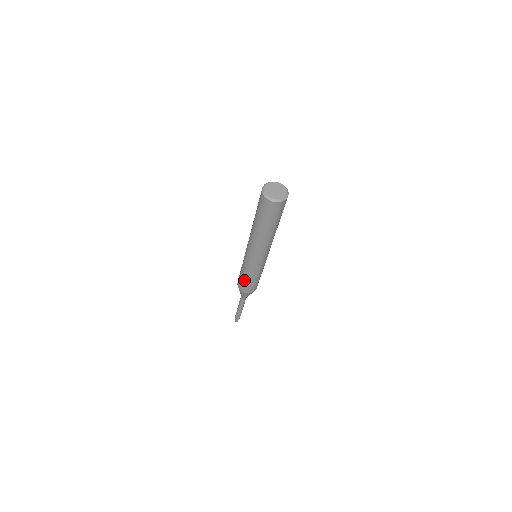
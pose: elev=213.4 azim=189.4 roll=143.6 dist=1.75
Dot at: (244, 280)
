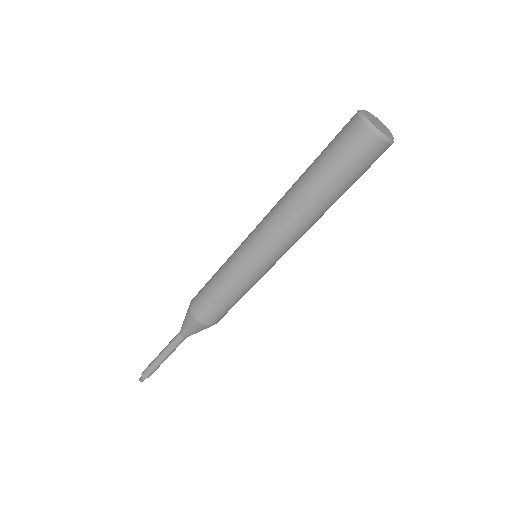
Dot at: (211, 292)
